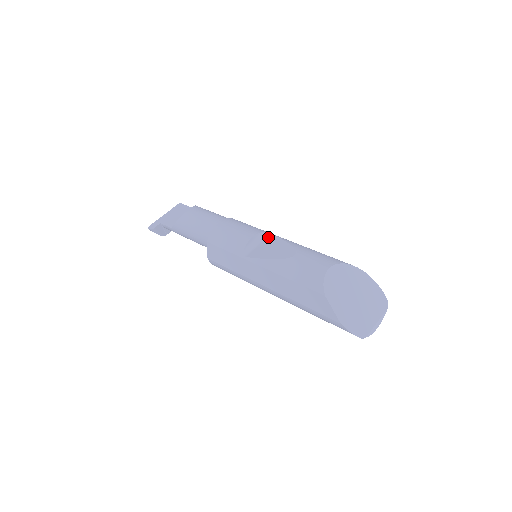
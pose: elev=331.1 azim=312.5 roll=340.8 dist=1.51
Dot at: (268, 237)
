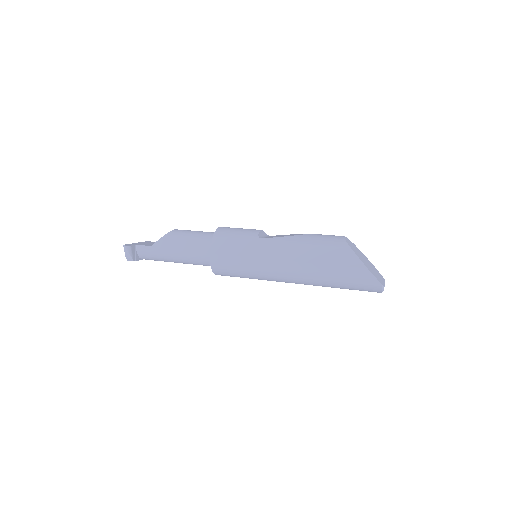
Dot at: occluded
